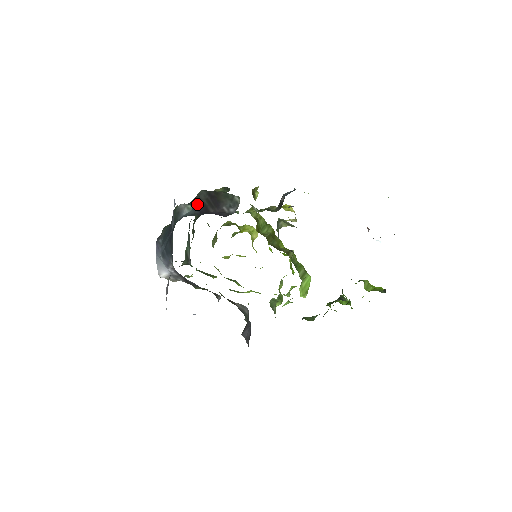
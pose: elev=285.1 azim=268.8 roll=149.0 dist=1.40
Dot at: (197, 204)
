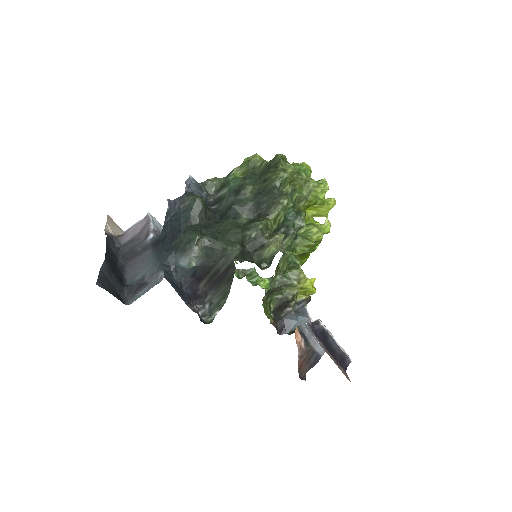
Dot at: (206, 264)
